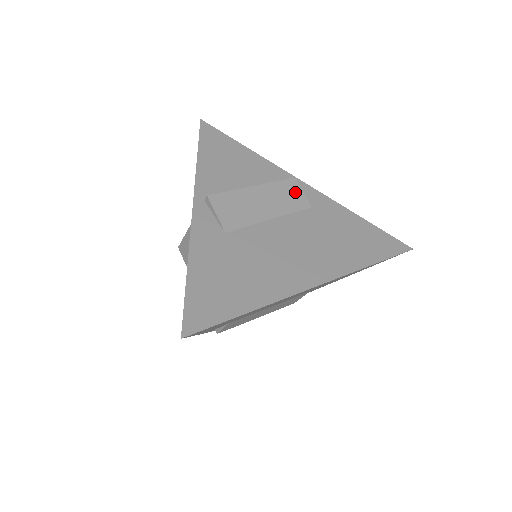
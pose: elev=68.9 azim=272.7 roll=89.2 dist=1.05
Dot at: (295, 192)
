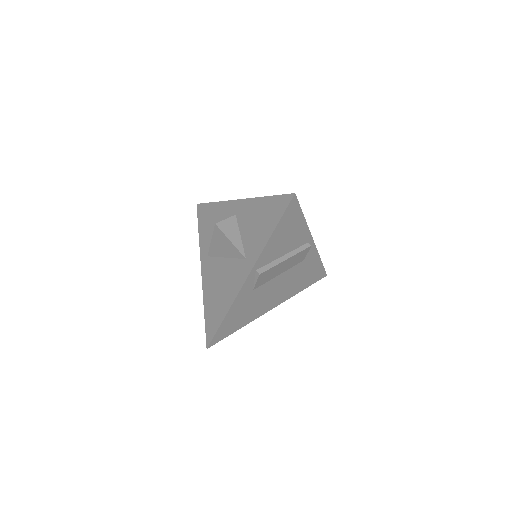
Dot at: (304, 255)
